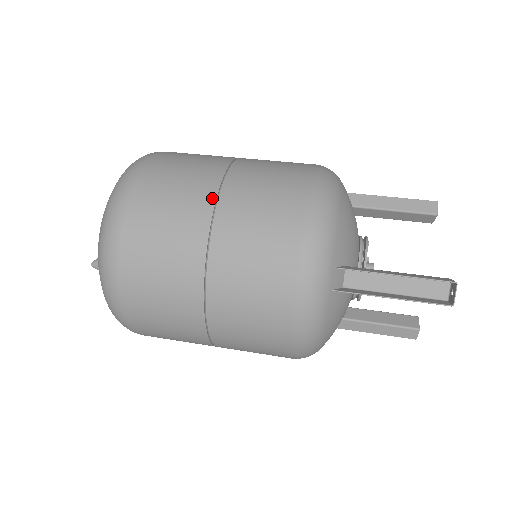
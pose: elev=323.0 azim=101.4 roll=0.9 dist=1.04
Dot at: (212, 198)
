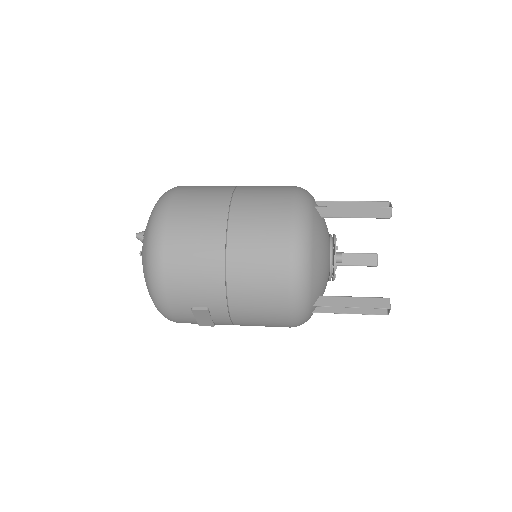
Dot at: occluded
